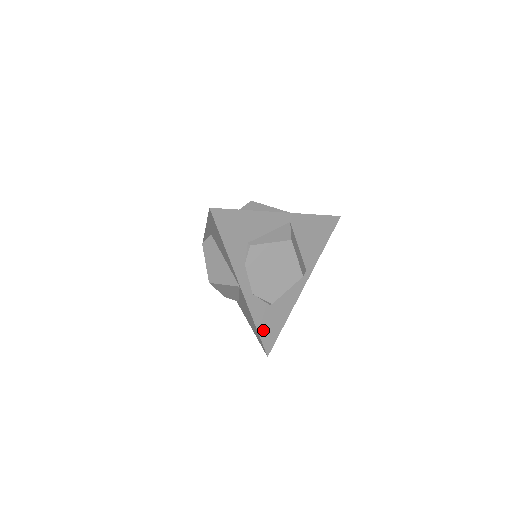
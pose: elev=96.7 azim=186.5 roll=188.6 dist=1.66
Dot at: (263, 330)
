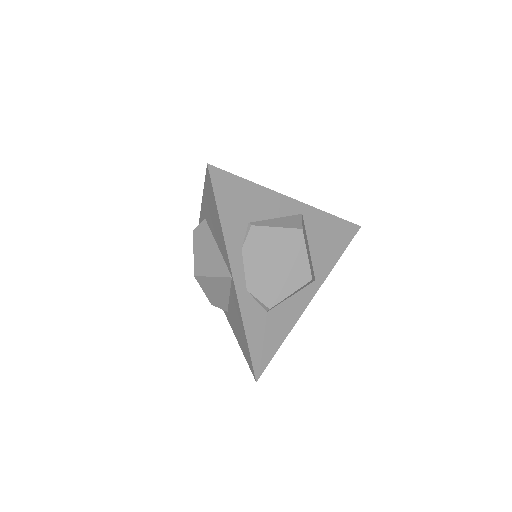
Dot at: (254, 343)
